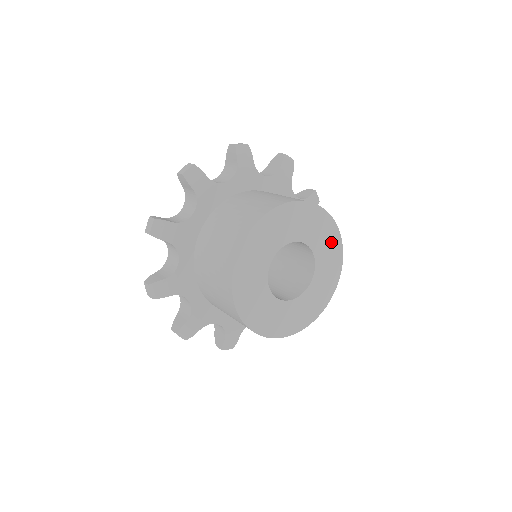
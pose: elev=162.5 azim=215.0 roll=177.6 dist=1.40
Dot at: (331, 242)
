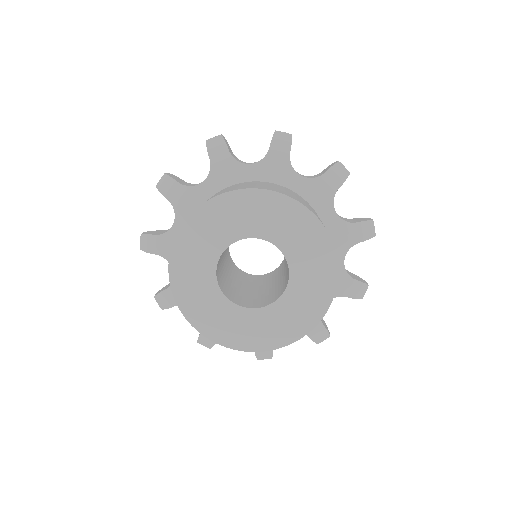
Dot at: (305, 230)
